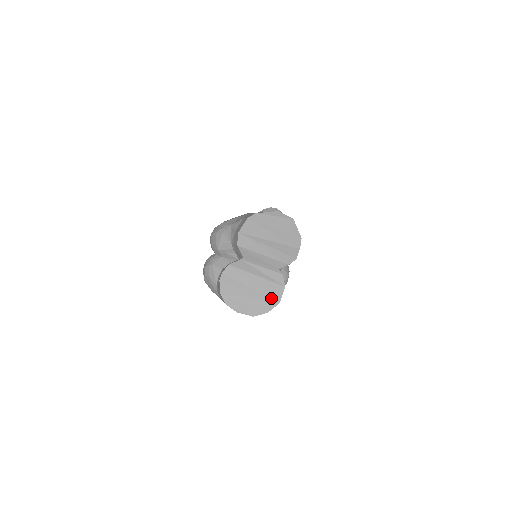
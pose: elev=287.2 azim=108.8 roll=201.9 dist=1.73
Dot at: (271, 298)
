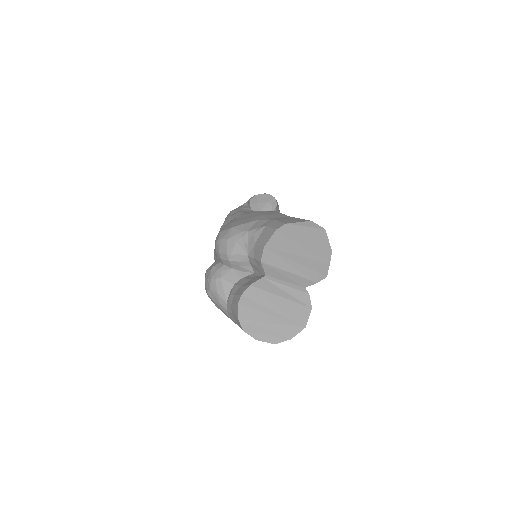
Dot at: (296, 322)
